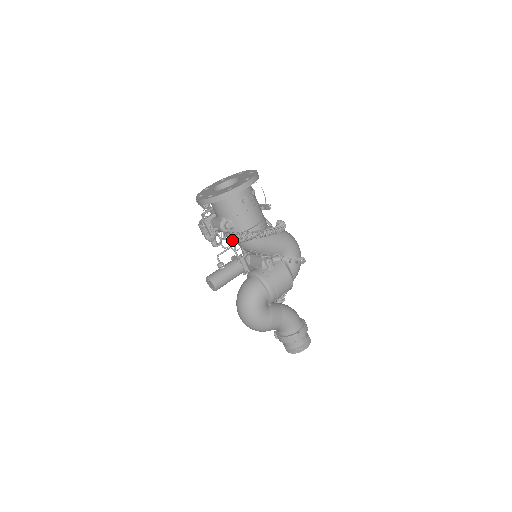
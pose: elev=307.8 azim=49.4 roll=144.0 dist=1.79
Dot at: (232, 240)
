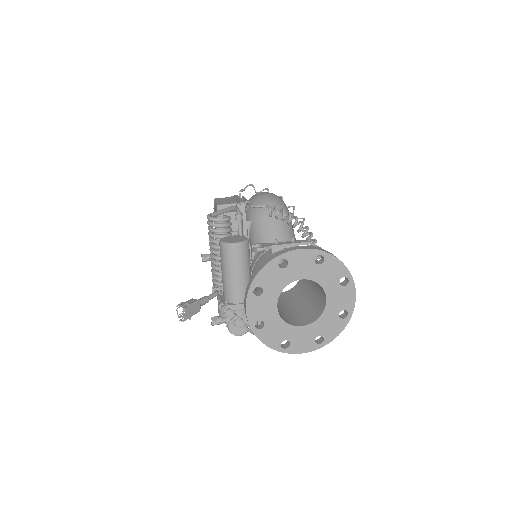
Dot at: occluded
